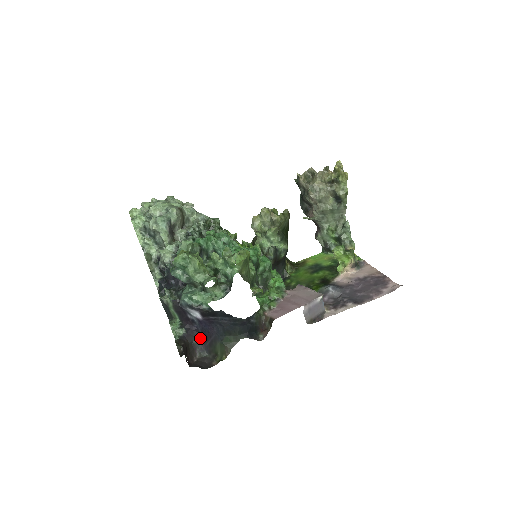
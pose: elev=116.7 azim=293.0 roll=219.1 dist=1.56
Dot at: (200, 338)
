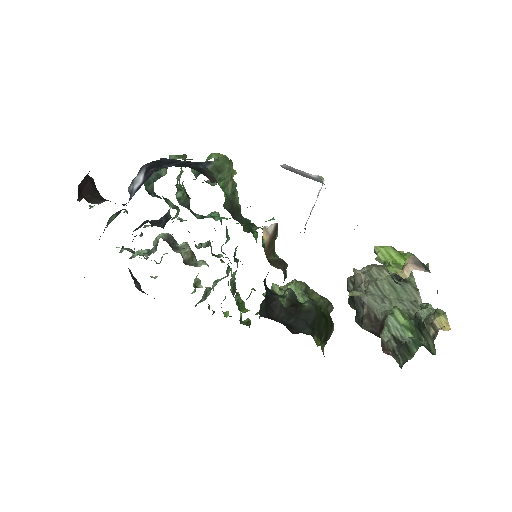
Dot at: occluded
